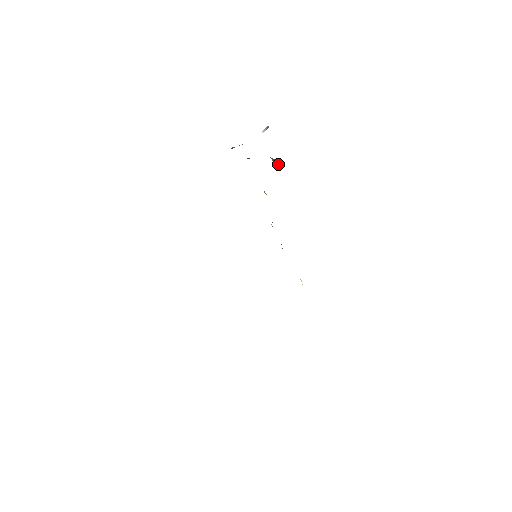
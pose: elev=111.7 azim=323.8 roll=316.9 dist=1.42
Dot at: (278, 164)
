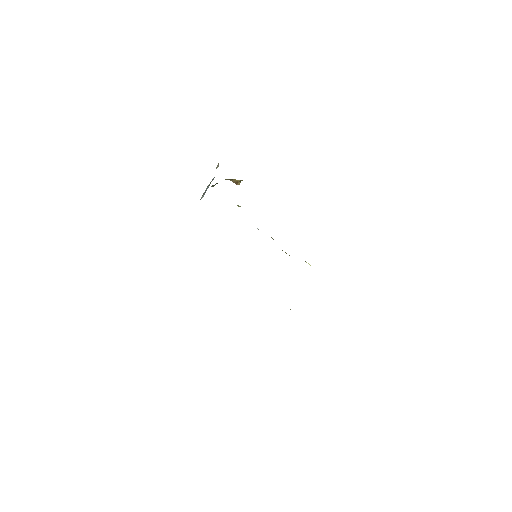
Dot at: (239, 183)
